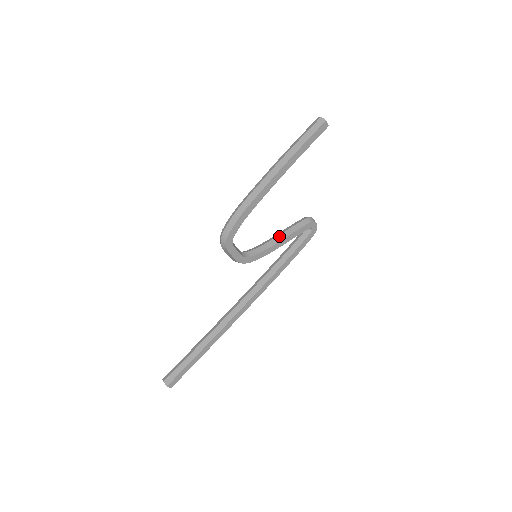
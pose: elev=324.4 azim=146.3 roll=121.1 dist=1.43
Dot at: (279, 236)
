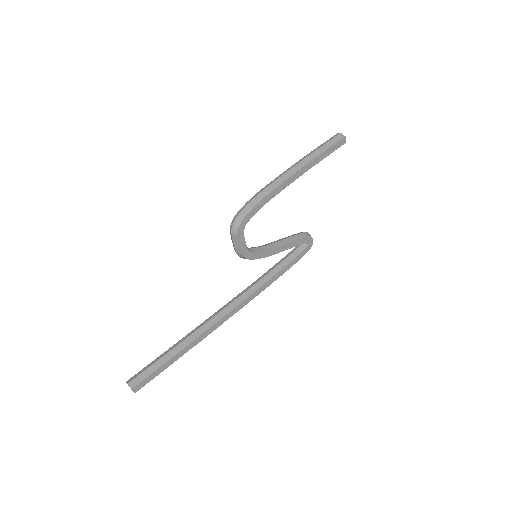
Dot at: (280, 241)
